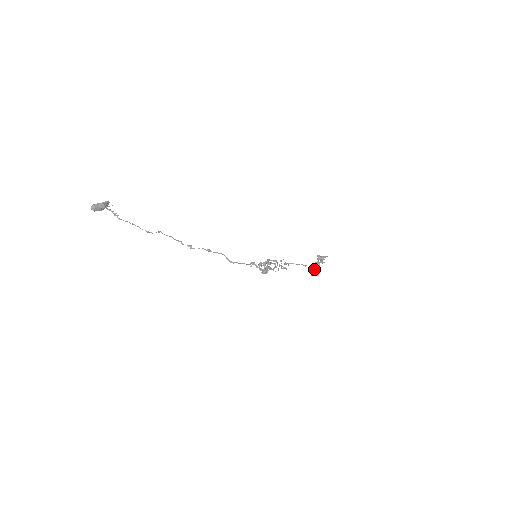
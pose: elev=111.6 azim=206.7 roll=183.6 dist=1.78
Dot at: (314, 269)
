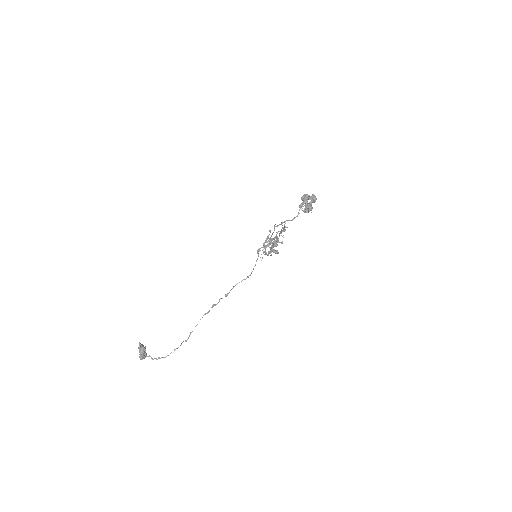
Dot at: (309, 211)
